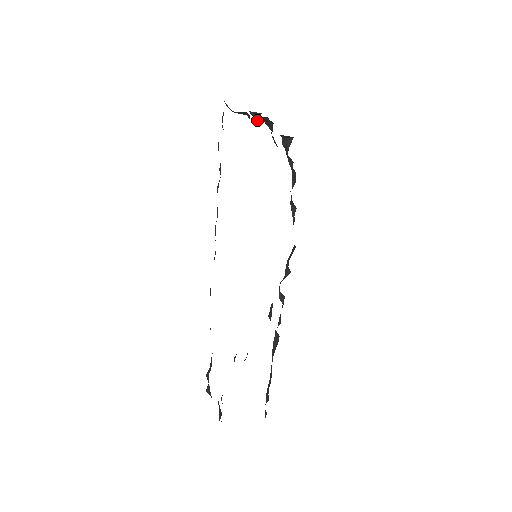
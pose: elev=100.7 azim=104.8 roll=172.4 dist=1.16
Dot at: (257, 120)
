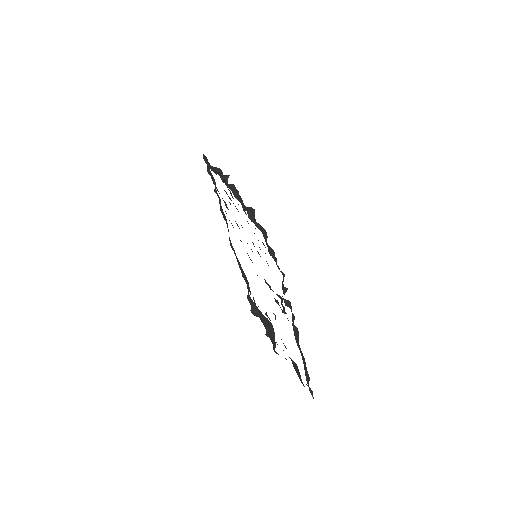
Dot at: (227, 183)
